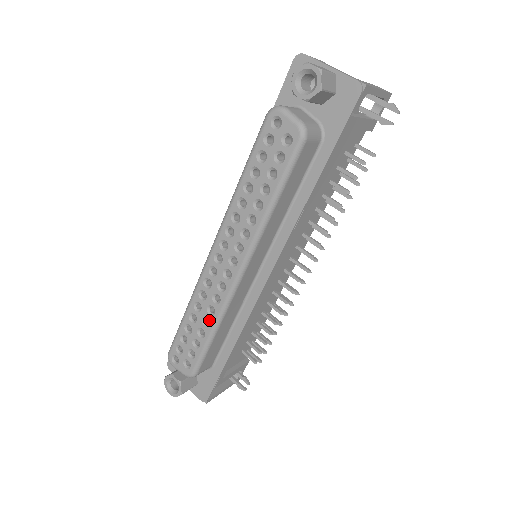
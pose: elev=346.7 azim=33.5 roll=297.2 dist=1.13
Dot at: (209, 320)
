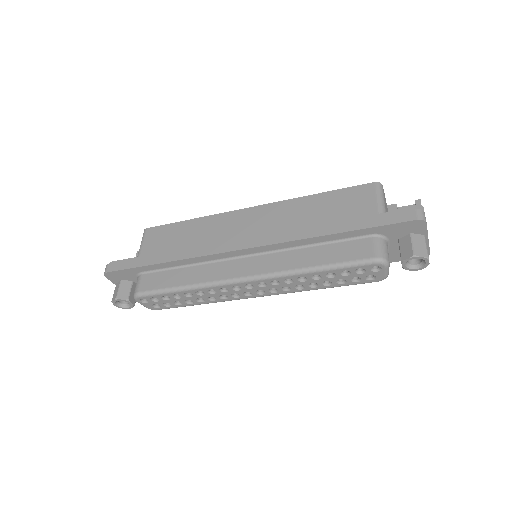
Dot at: (205, 301)
